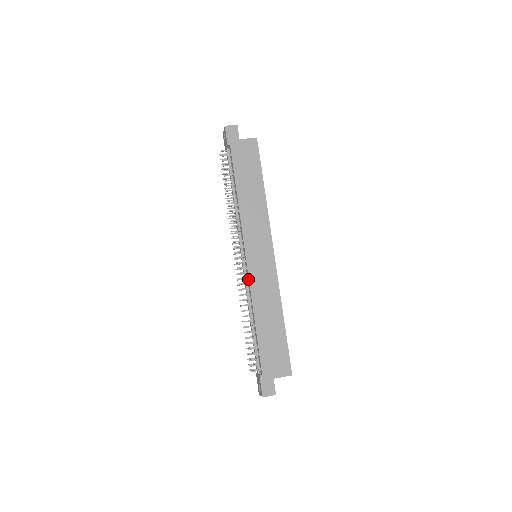
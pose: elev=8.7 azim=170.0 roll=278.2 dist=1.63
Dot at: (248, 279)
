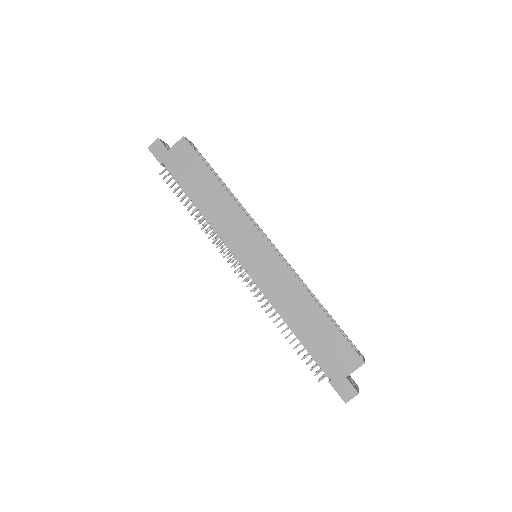
Dot at: occluded
